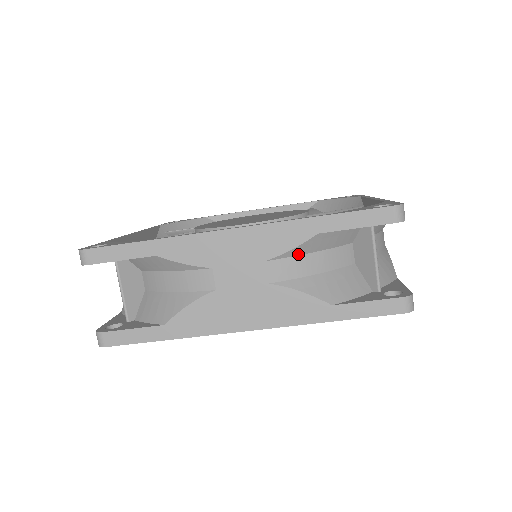
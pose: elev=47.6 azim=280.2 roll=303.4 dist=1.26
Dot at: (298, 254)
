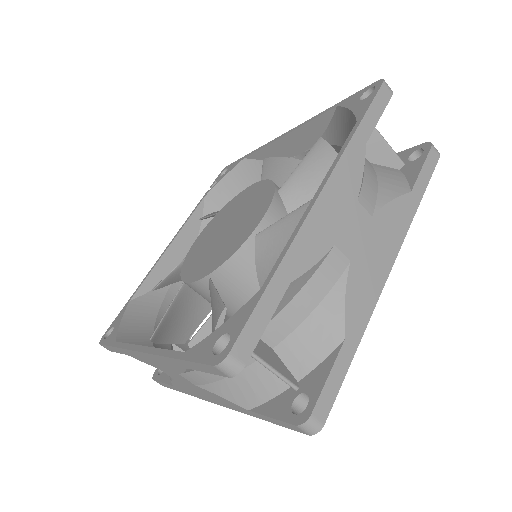
Dot at: occluded
